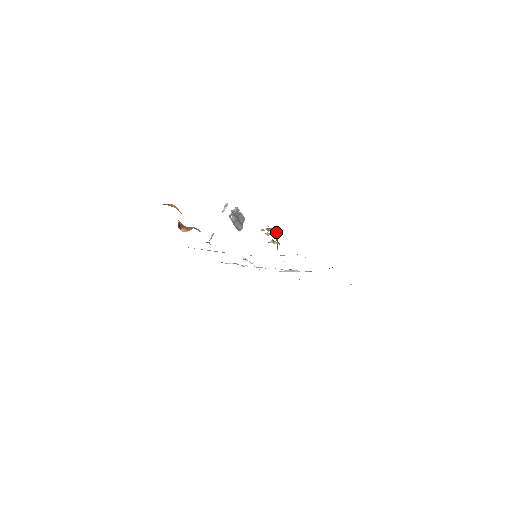
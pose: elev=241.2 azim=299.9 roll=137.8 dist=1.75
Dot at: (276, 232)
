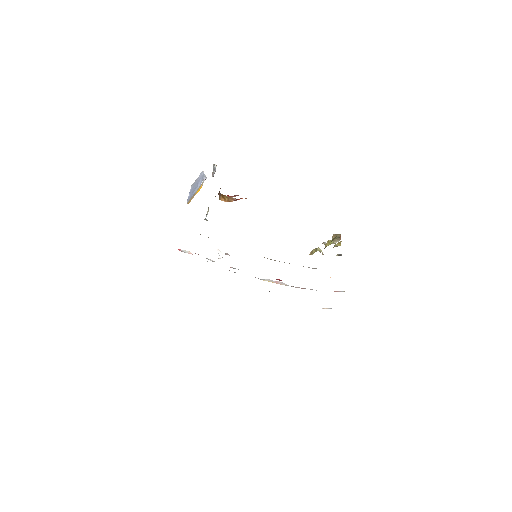
Dot at: (335, 241)
